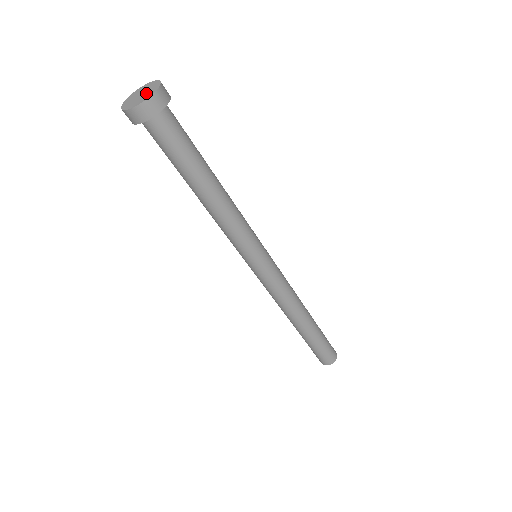
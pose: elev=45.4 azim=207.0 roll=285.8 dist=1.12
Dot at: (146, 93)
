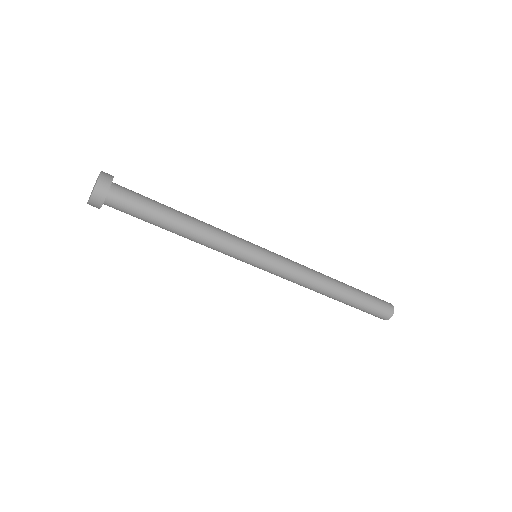
Dot at: (92, 191)
